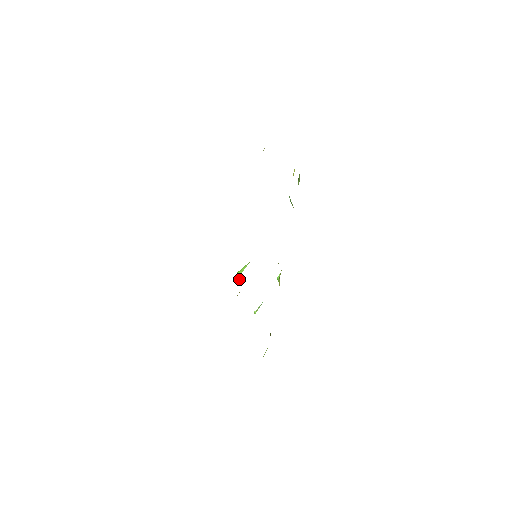
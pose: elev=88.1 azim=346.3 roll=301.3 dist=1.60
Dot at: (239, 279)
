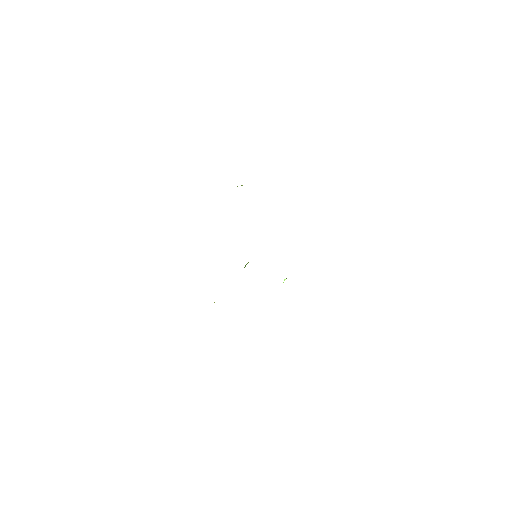
Dot at: occluded
